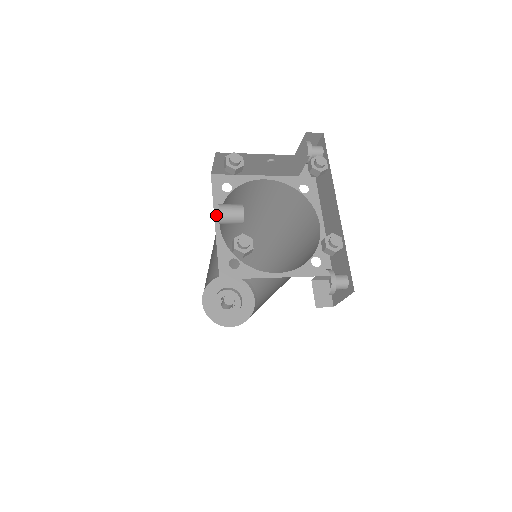
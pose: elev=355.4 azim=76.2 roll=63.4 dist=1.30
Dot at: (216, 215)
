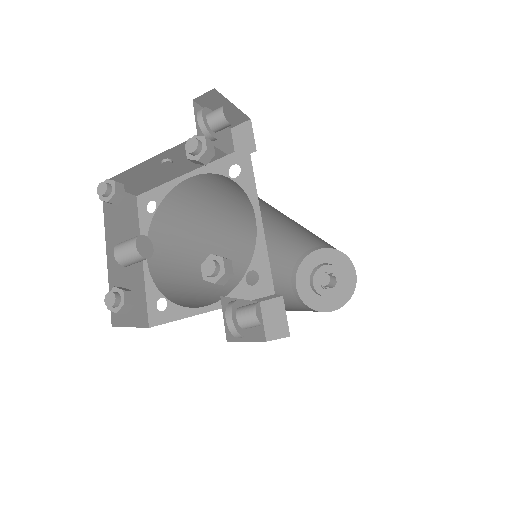
Dot at: occluded
